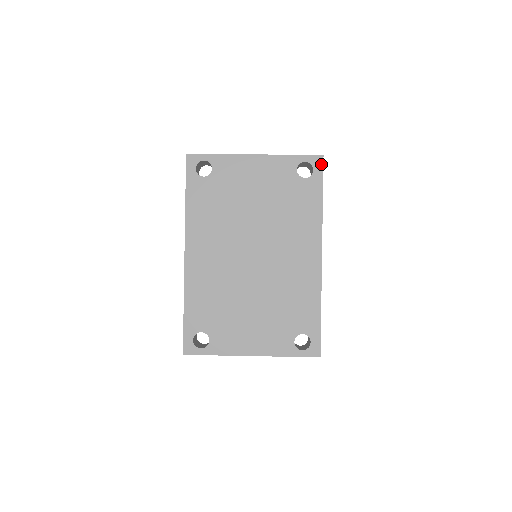
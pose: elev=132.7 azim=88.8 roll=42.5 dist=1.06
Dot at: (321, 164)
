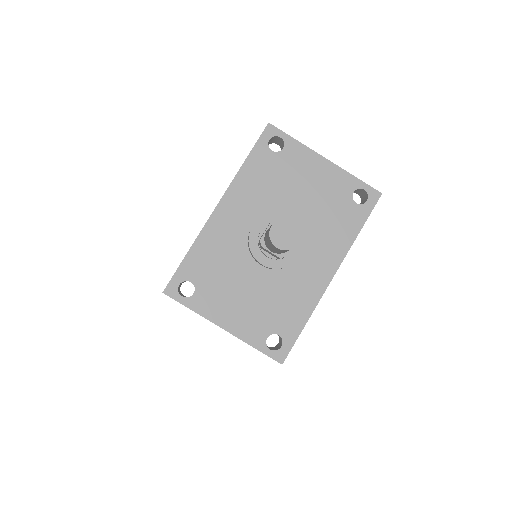
Dot at: (376, 200)
